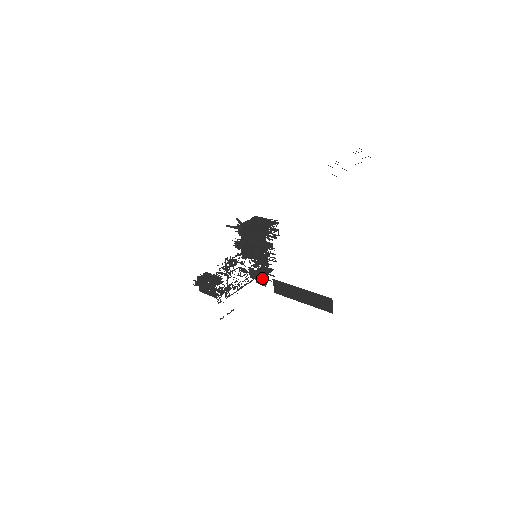
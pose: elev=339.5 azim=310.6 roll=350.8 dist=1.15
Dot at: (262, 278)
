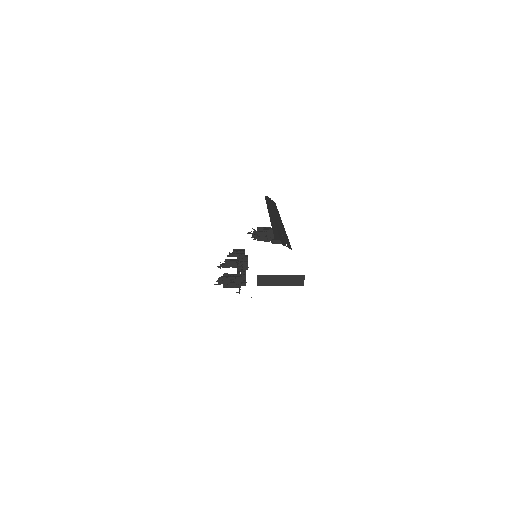
Dot at: (245, 279)
